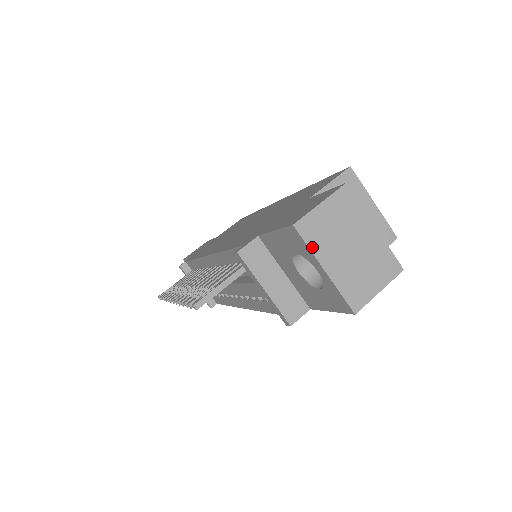
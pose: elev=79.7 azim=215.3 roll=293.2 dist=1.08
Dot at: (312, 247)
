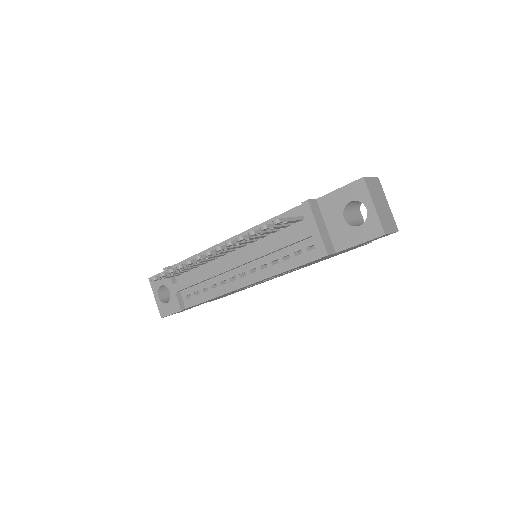
Dot at: (370, 192)
